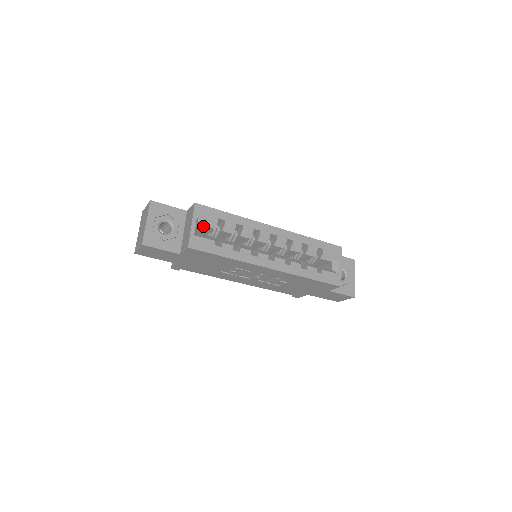
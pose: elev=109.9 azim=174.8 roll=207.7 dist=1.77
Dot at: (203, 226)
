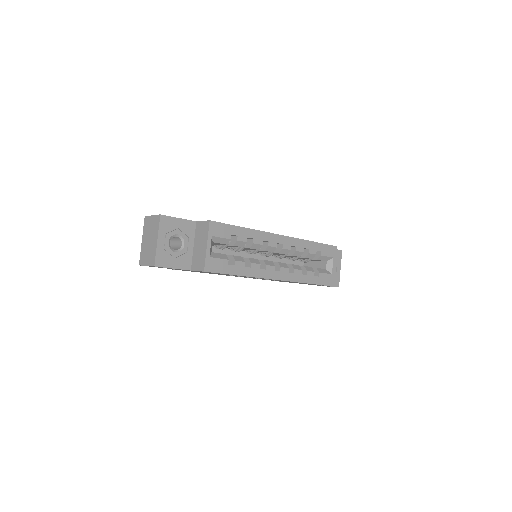
Dot at: (216, 243)
